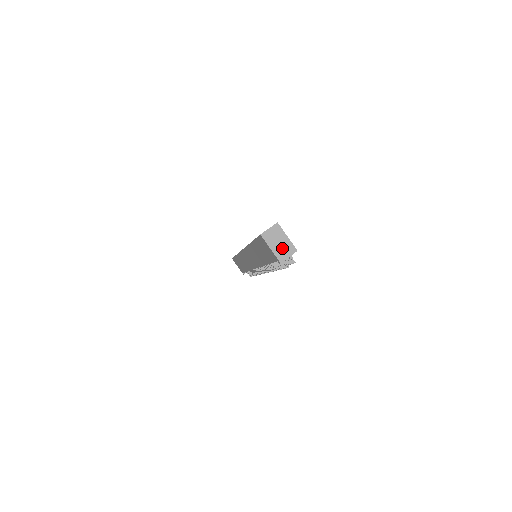
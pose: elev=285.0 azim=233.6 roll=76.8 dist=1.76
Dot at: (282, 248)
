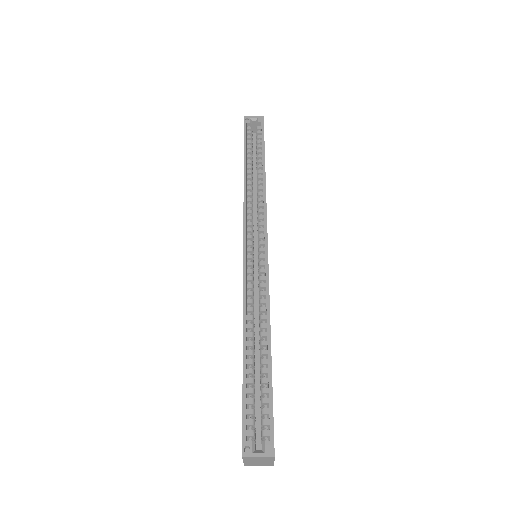
Dot at: (258, 463)
